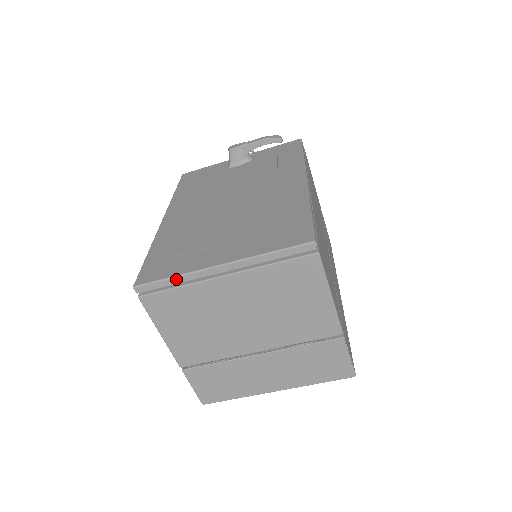
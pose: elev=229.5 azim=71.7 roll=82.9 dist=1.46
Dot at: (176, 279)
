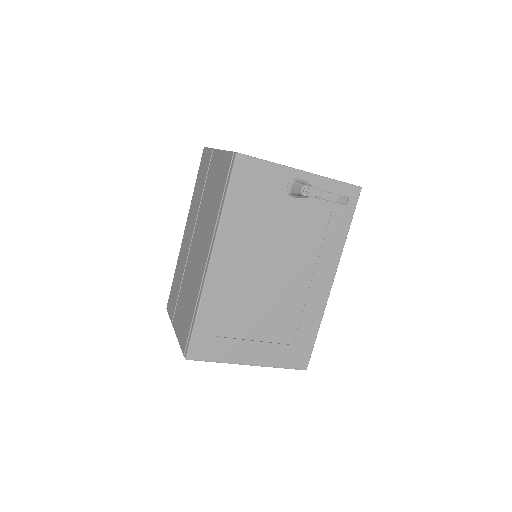
Dot at: (217, 362)
